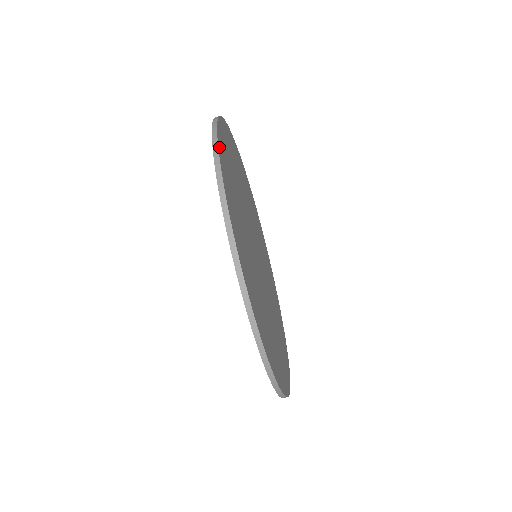
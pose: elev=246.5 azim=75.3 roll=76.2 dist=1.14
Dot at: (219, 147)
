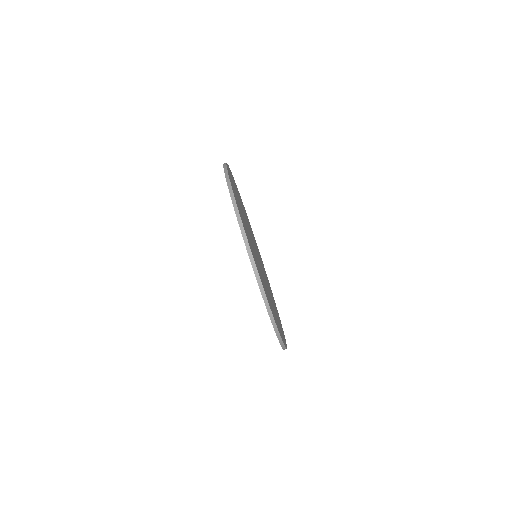
Dot at: occluded
